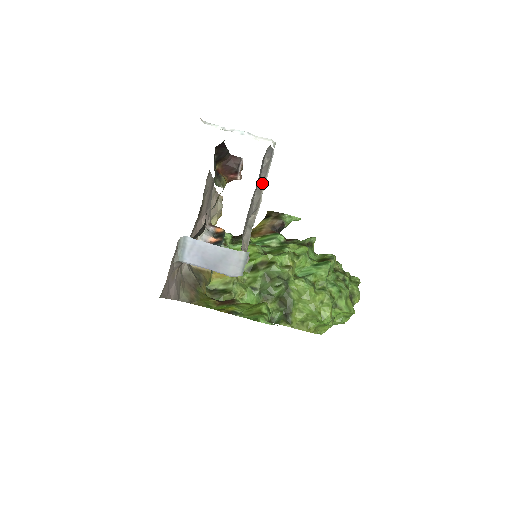
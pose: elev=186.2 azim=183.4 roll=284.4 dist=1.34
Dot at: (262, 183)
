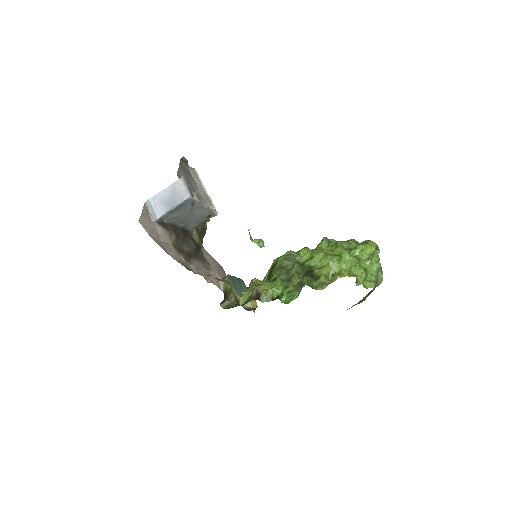
Dot at: (202, 188)
